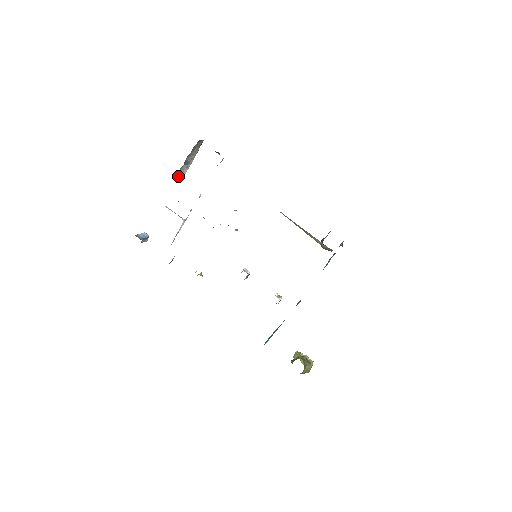
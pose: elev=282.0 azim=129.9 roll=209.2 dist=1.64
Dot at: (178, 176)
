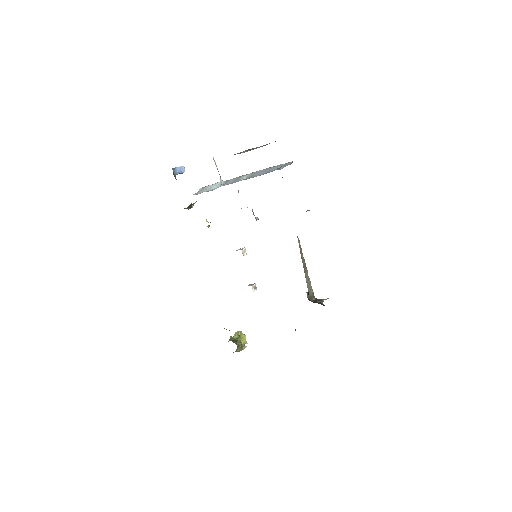
Dot at: (237, 153)
